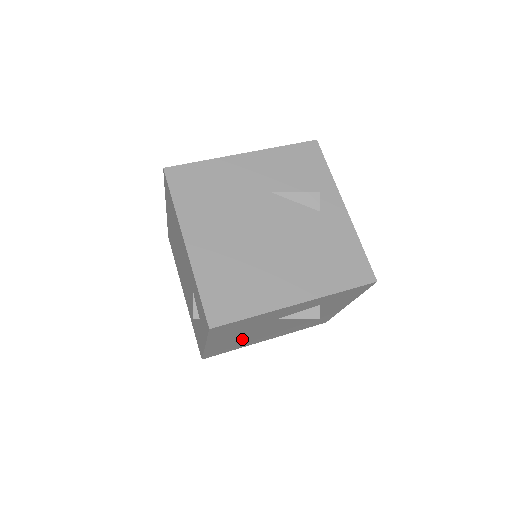
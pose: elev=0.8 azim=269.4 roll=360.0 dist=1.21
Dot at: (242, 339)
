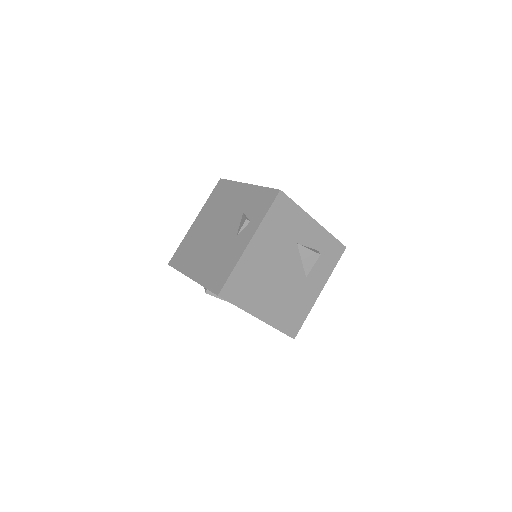
Dot at: (262, 271)
